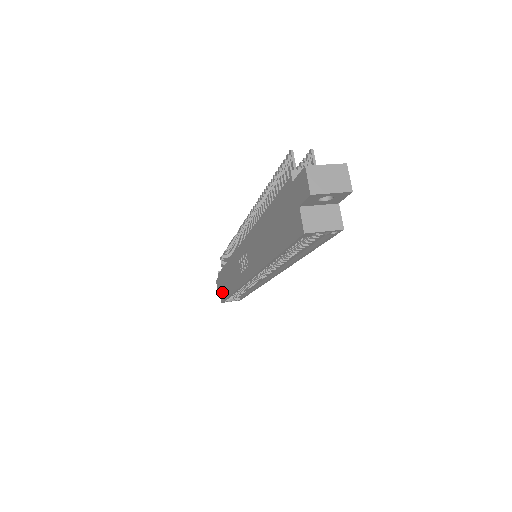
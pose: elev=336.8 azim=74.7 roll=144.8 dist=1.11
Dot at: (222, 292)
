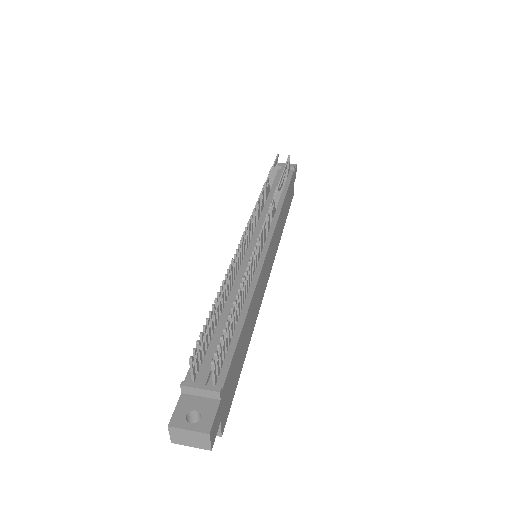
Dot at: occluded
